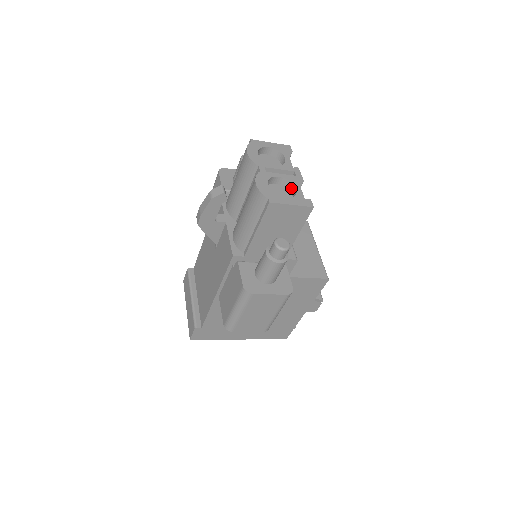
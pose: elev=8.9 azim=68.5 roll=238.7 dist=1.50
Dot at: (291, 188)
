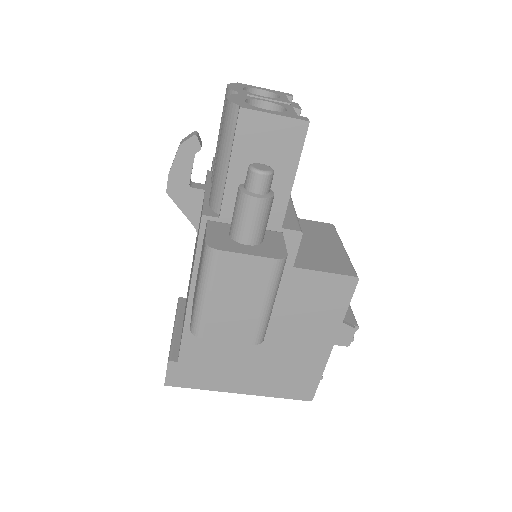
Dot at: occluded
